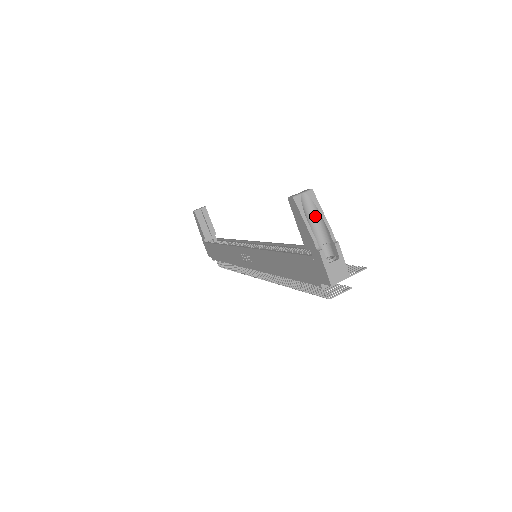
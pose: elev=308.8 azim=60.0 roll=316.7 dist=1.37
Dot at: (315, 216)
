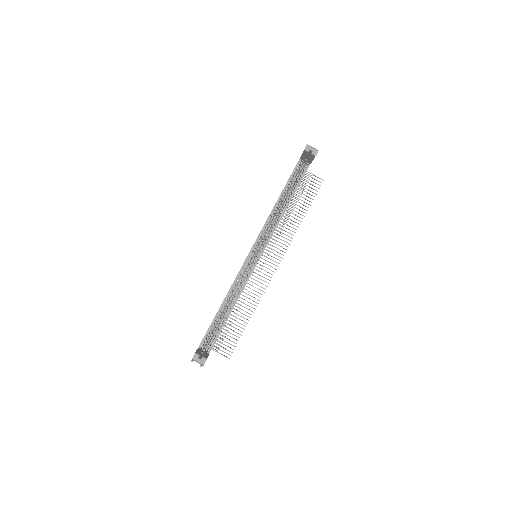
Dot at: occluded
